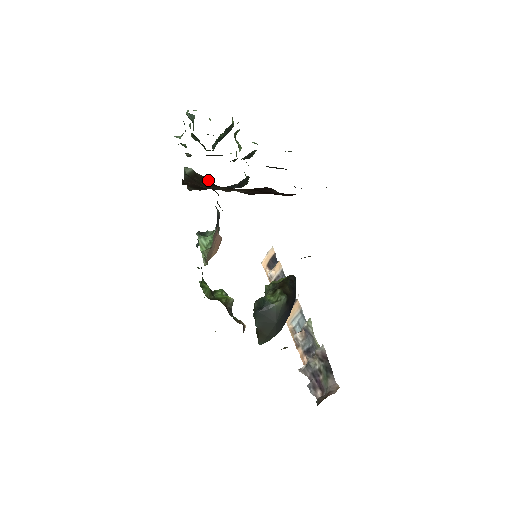
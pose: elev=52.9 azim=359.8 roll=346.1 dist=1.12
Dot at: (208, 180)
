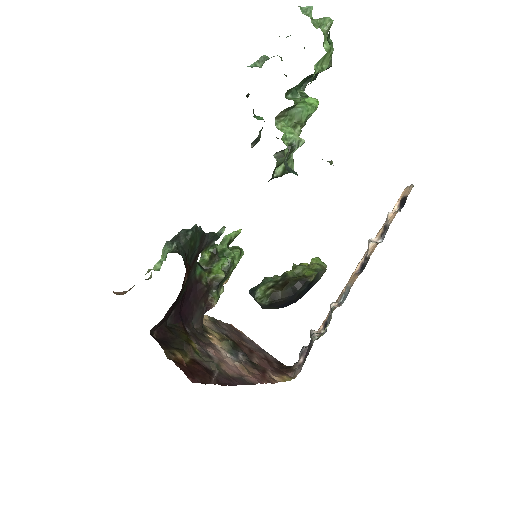
Dot at: occluded
